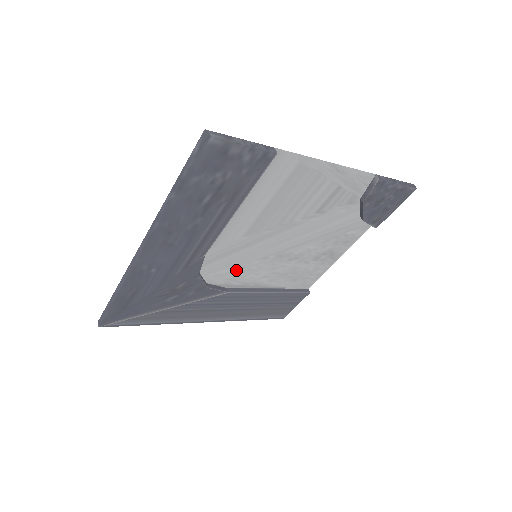
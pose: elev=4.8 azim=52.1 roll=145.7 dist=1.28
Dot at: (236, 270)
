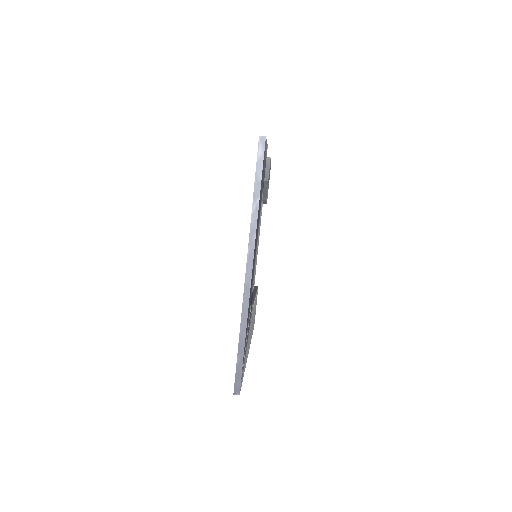
Dot at: occluded
